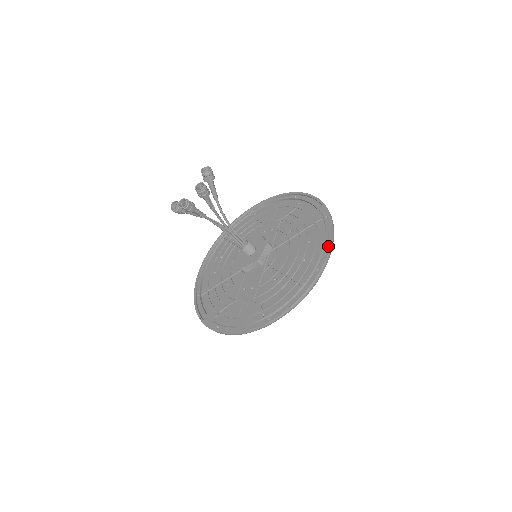
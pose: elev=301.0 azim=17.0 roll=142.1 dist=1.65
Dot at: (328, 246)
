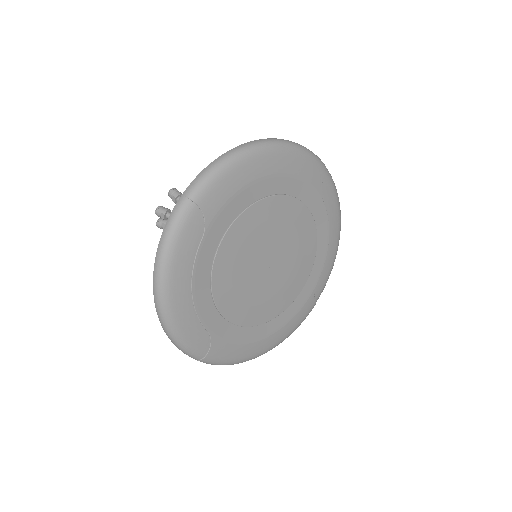
Dot at: occluded
